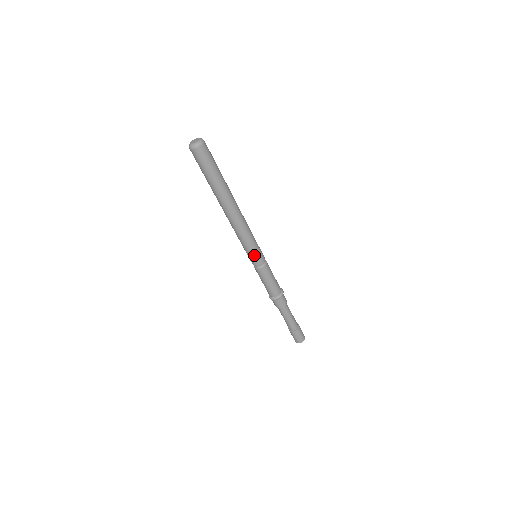
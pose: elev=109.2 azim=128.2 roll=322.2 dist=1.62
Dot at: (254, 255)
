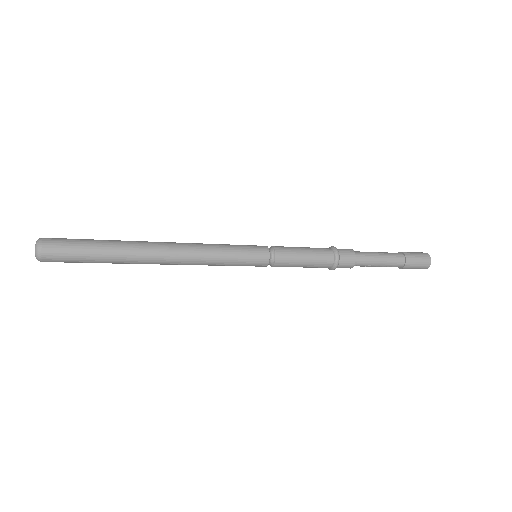
Dot at: (249, 255)
